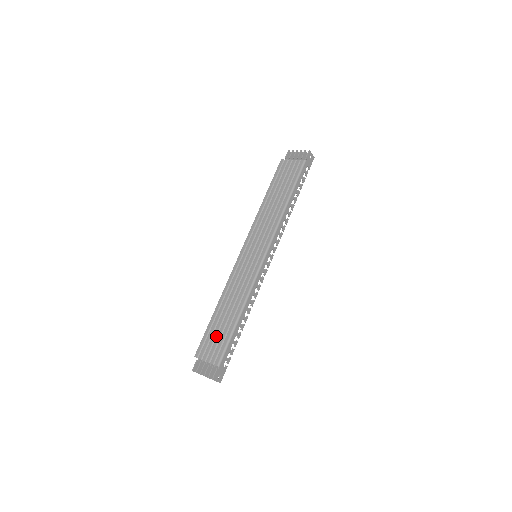
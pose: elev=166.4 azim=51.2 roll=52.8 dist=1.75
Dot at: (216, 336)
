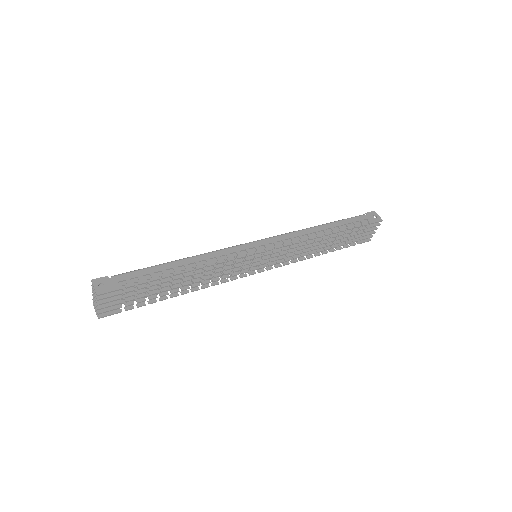
Dot at: occluded
